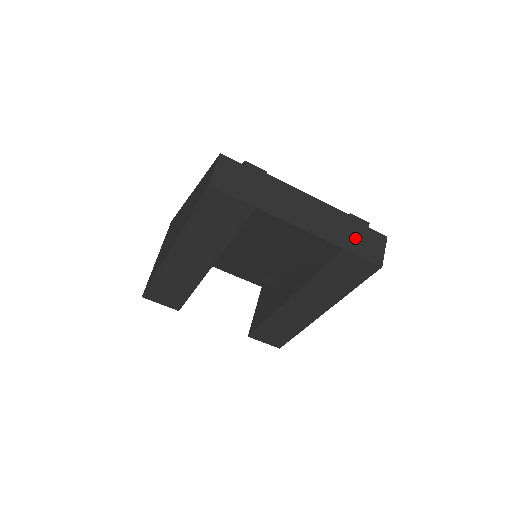
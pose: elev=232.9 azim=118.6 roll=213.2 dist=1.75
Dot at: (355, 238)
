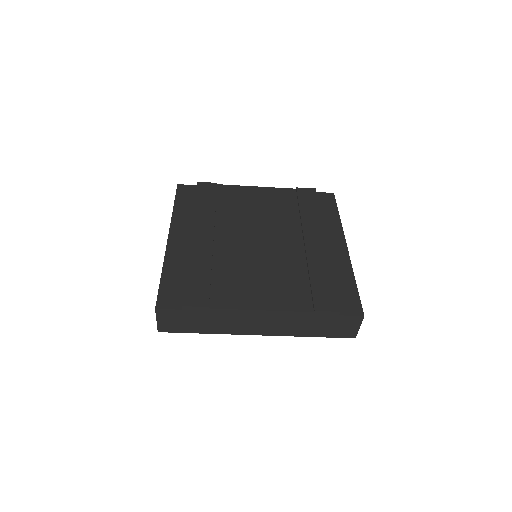
Dot at: (321, 327)
